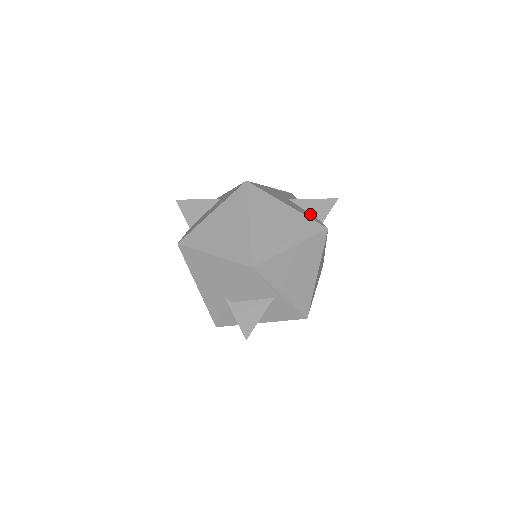
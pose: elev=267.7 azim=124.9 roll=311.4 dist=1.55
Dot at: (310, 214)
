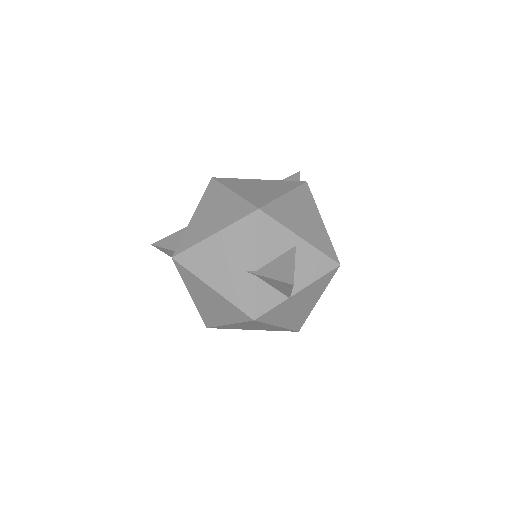
Dot at: occluded
